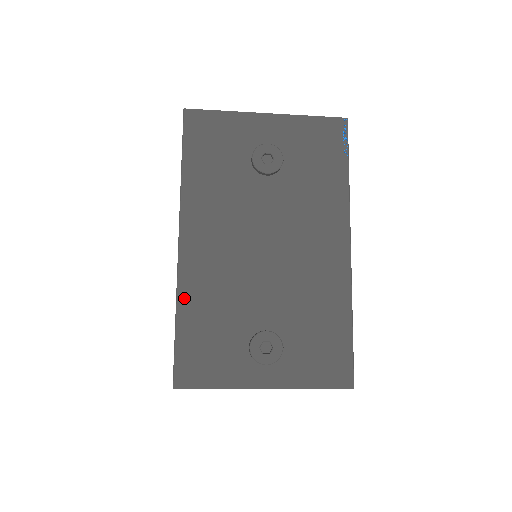
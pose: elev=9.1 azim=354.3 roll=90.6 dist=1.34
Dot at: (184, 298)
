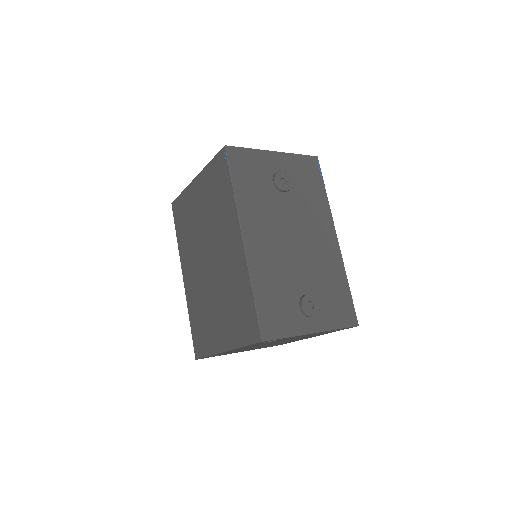
Dot at: (255, 277)
